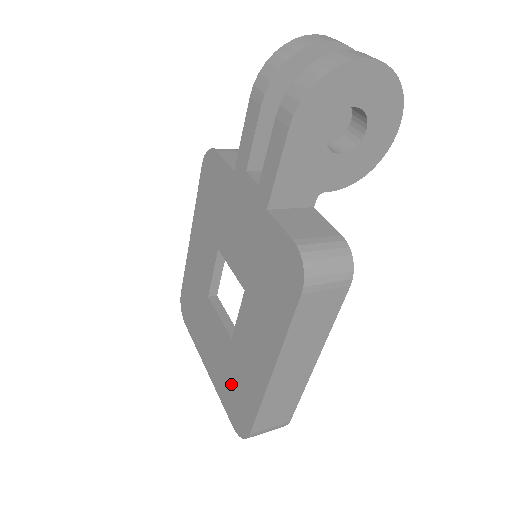
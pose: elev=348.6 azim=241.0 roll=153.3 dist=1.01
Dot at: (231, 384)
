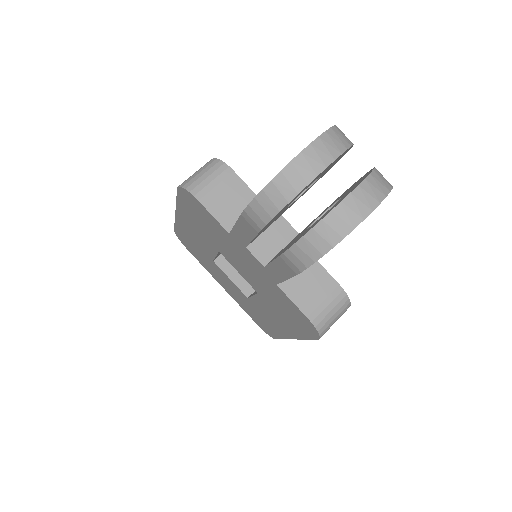
Dot at: (252, 312)
